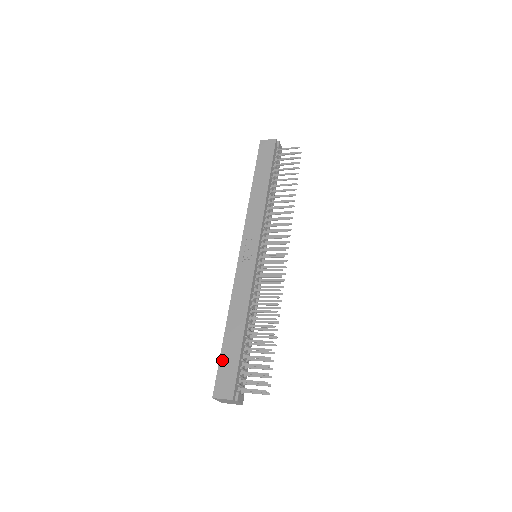
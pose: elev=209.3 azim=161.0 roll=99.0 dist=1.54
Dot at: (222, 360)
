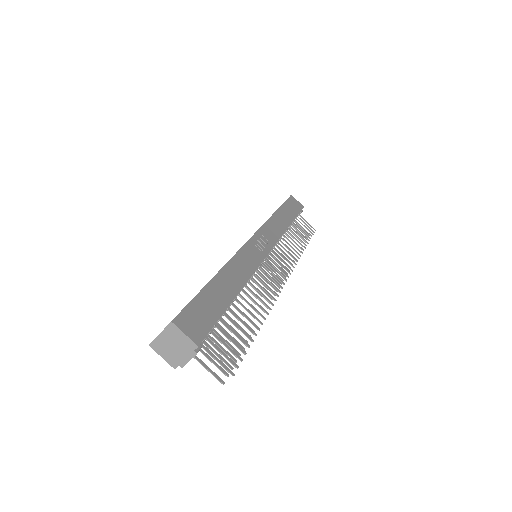
Dot at: (201, 297)
